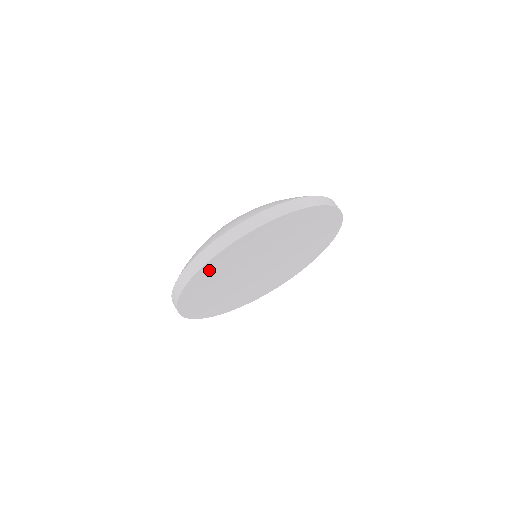
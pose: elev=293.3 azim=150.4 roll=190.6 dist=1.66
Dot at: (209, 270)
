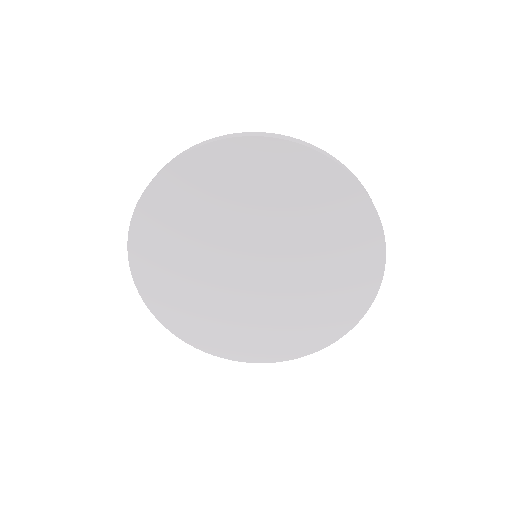
Dot at: (149, 228)
